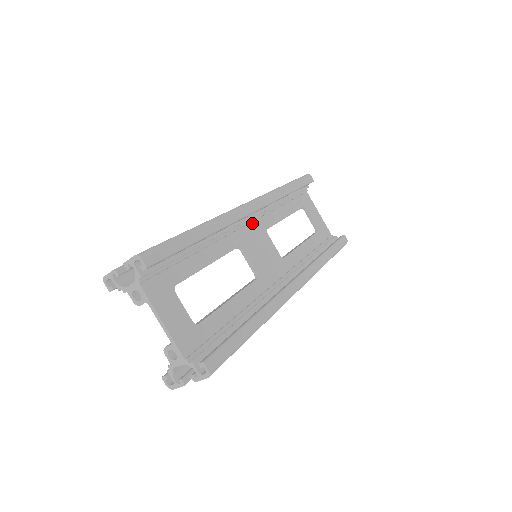
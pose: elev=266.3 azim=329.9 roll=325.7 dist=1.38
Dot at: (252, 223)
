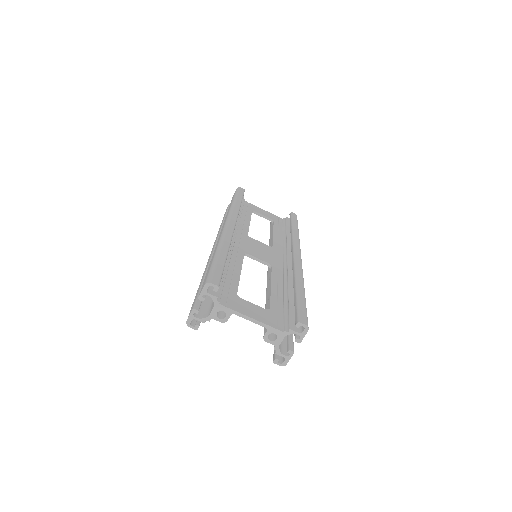
Dot at: (237, 236)
